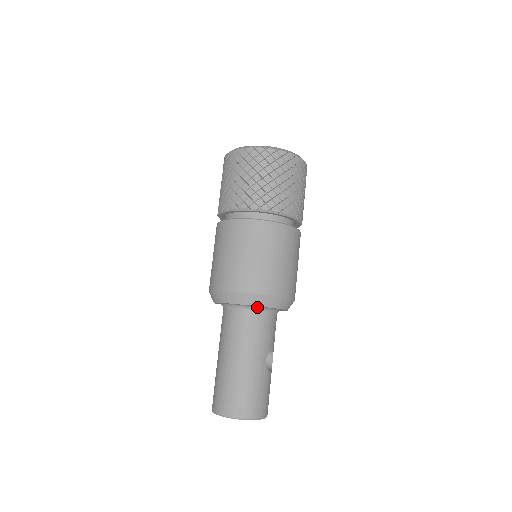
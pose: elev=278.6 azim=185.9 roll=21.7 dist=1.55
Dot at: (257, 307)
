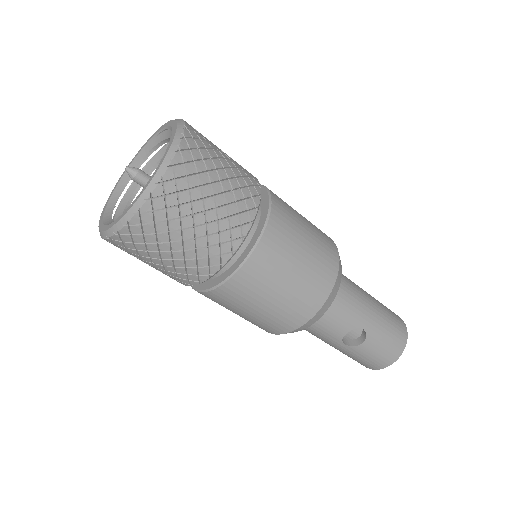
Dot at: occluded
